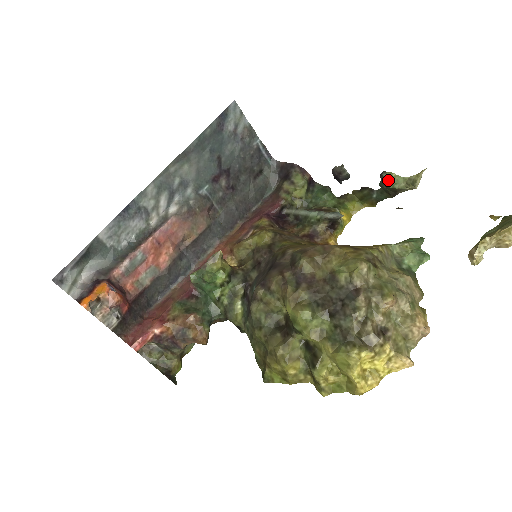
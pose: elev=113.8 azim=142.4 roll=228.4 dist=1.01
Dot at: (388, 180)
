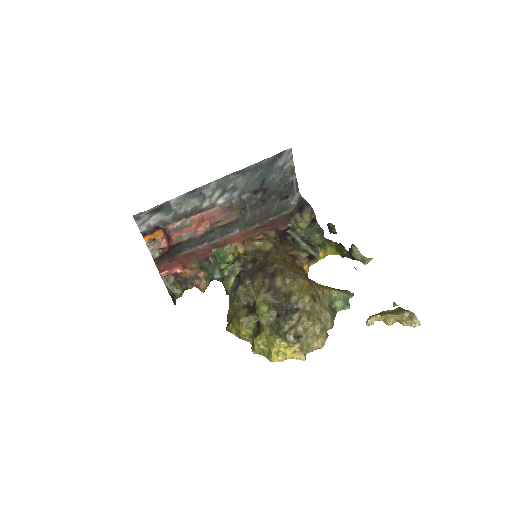
Dot at: (353, 251)
